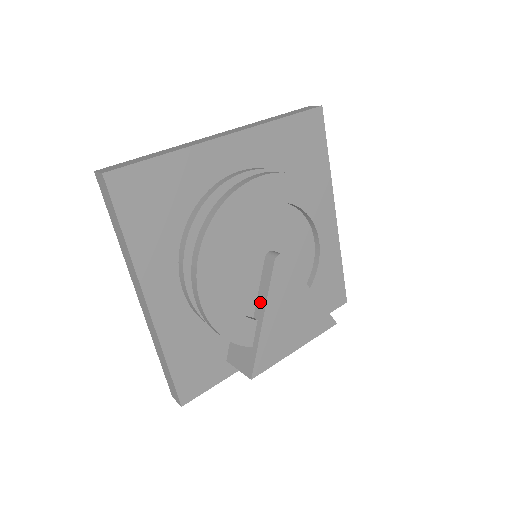
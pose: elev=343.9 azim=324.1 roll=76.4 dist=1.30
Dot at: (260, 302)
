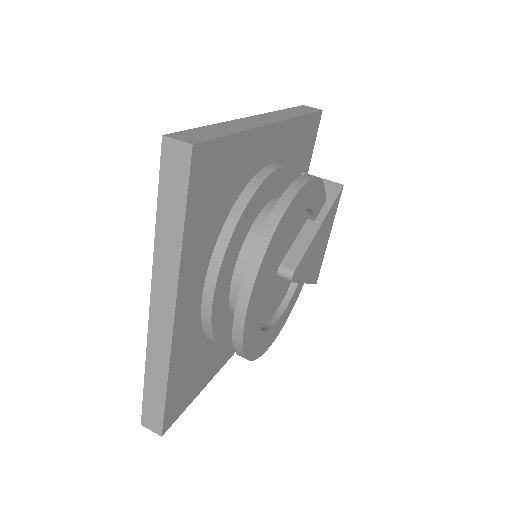
Dot at: occluded
